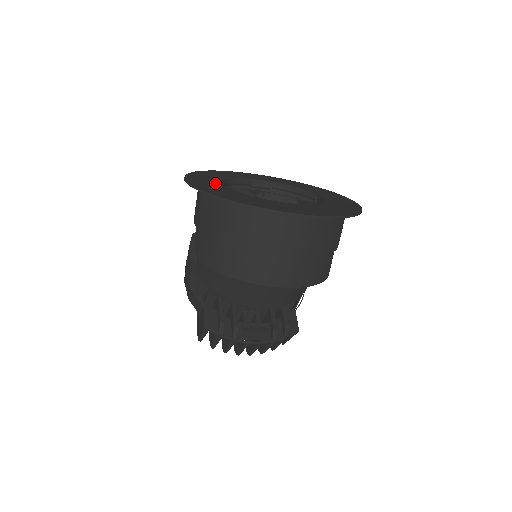
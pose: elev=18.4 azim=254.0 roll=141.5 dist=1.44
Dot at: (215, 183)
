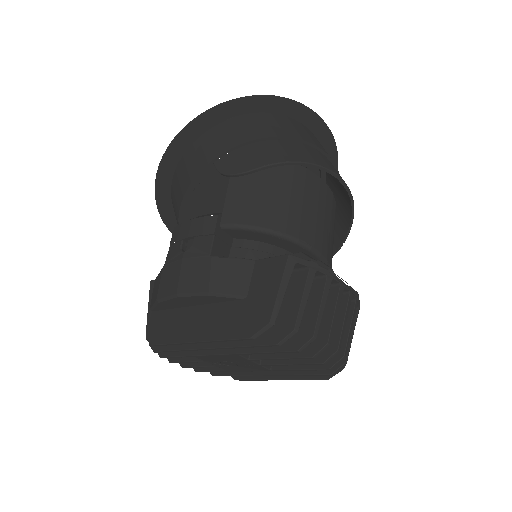
Dot at: occluded
